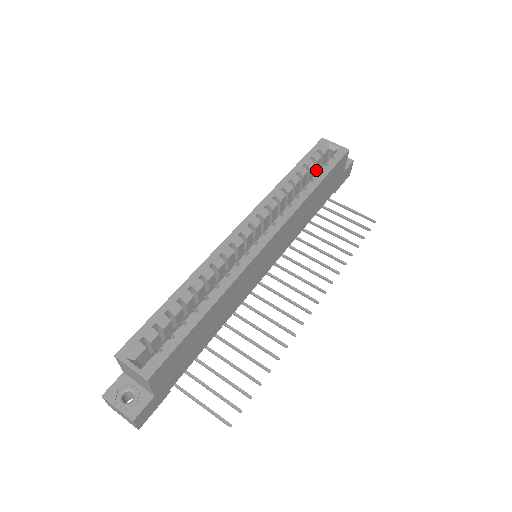
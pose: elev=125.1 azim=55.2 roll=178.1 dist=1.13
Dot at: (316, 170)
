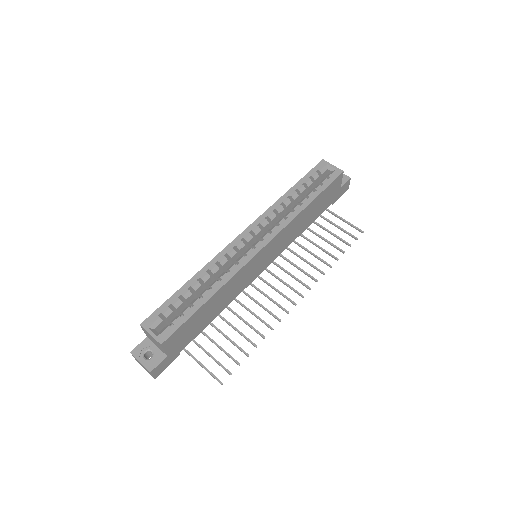
Dot at: (315, 186)
